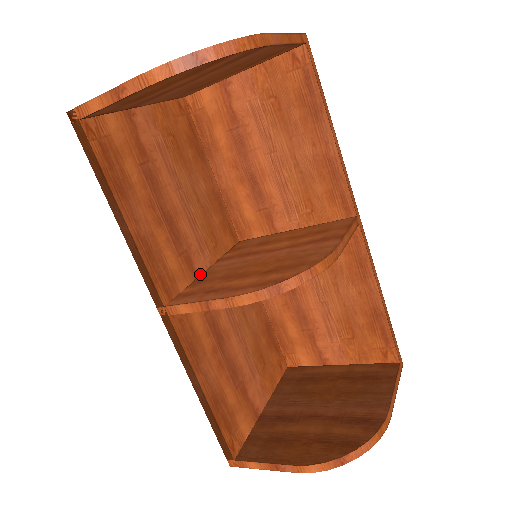
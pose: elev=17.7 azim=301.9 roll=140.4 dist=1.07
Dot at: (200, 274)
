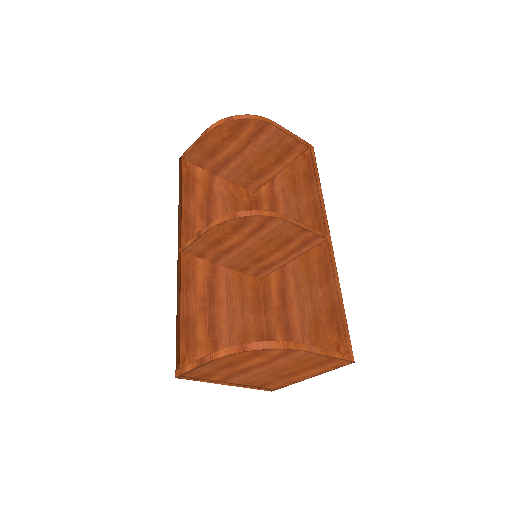
Dot at: occluded
